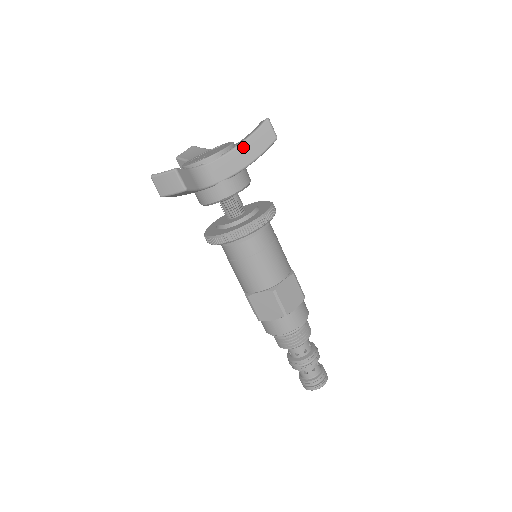
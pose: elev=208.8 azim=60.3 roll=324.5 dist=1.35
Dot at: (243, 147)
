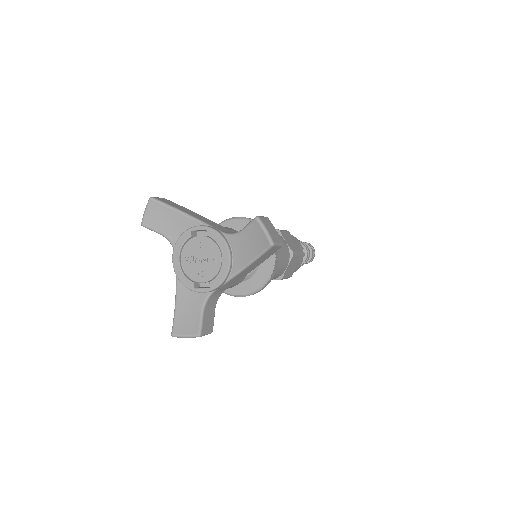
Dot at: (249, 267)
